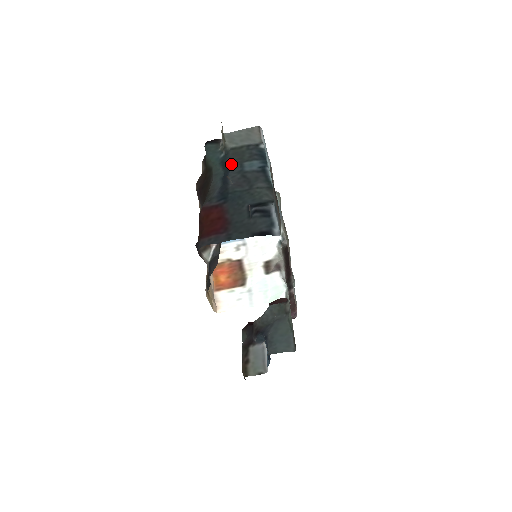
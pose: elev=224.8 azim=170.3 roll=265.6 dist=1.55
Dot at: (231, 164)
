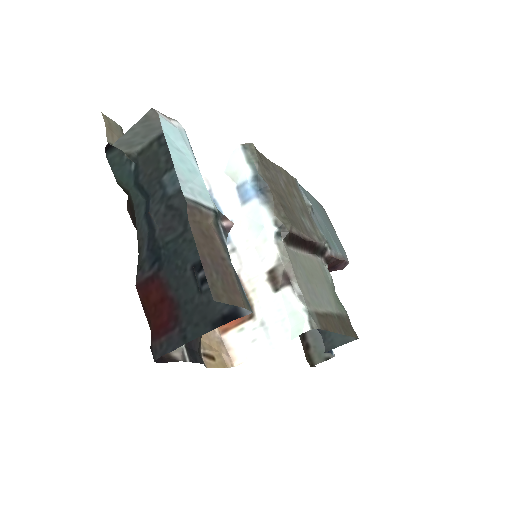
Dot at: (147, 186)
